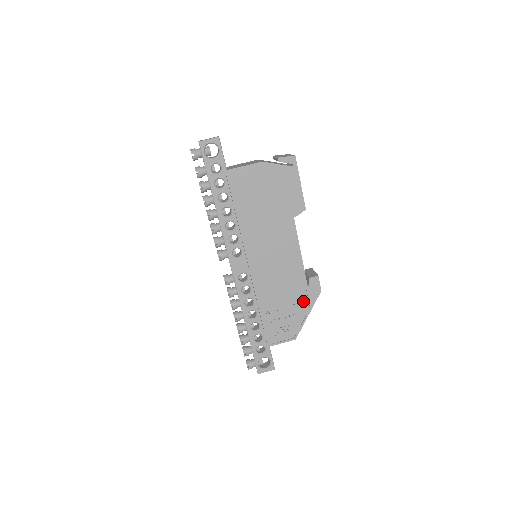
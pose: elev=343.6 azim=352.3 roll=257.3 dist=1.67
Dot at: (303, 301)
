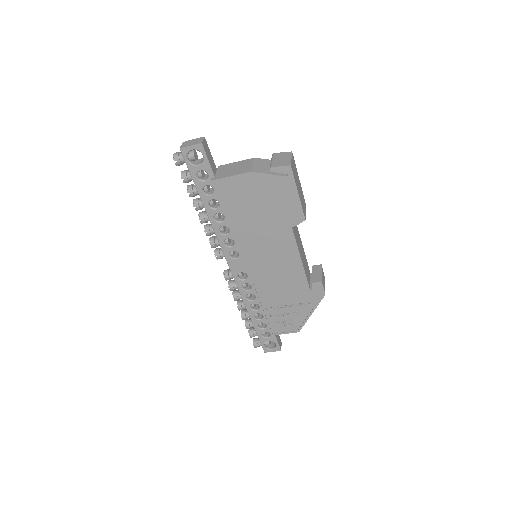
Dot at: (306, 302)
